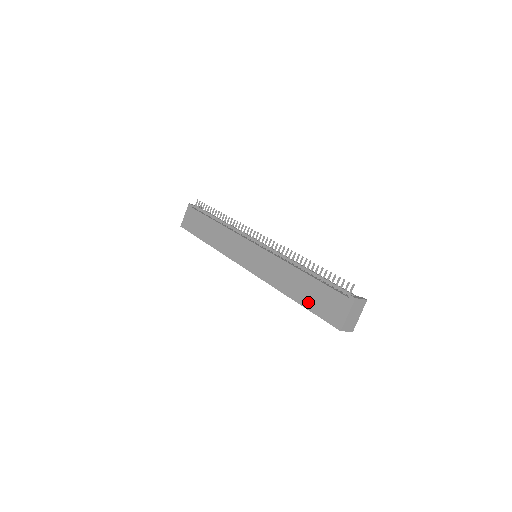
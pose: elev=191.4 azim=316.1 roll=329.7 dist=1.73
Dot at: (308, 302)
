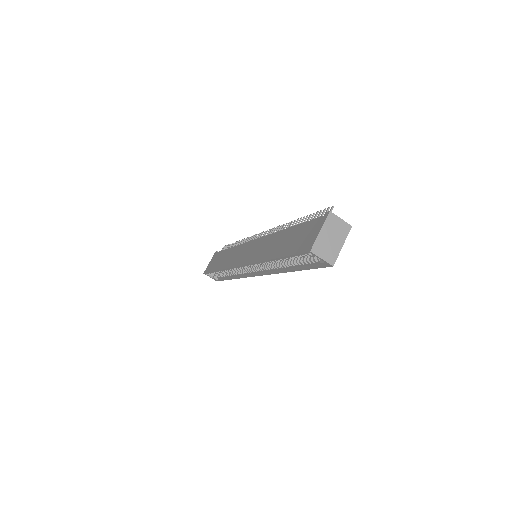
Dot at: (286, 249)
